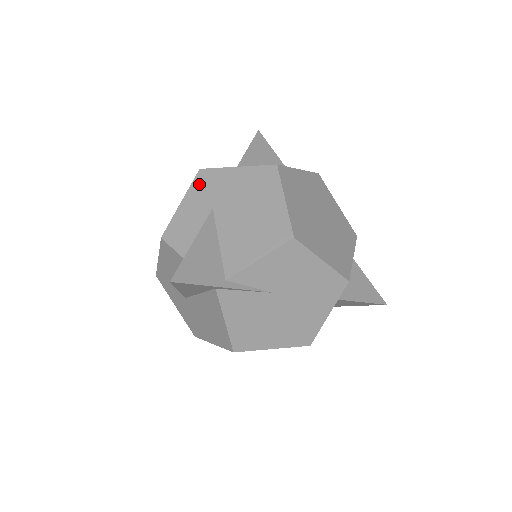
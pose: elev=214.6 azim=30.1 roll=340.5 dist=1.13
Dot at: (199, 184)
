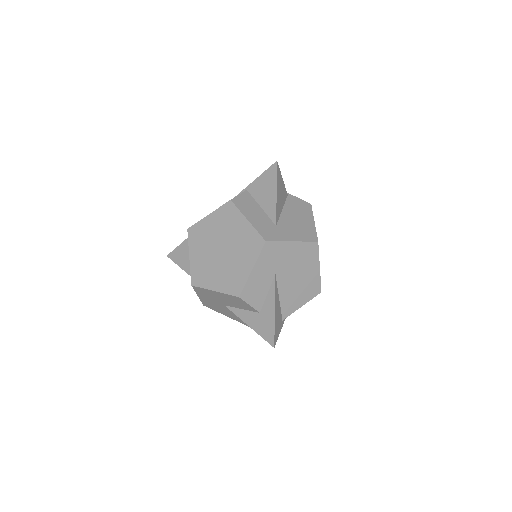
Dot at: (266, 255)
